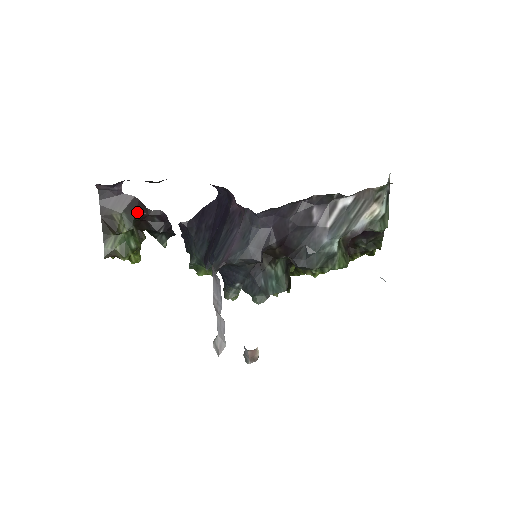
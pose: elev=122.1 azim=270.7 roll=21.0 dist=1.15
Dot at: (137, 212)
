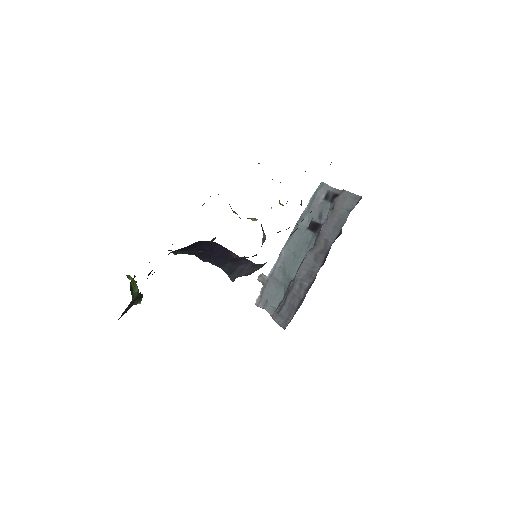
Dot at: occluded
